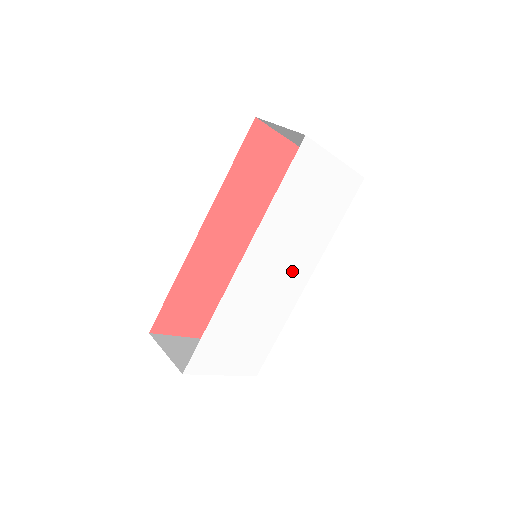
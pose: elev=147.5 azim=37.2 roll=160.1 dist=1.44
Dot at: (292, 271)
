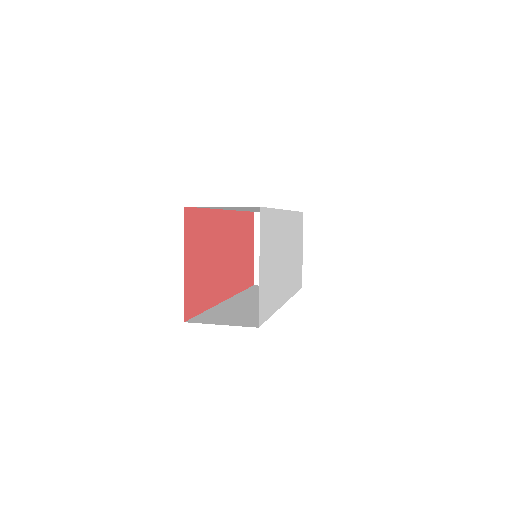
Dot at: (286, 274)
